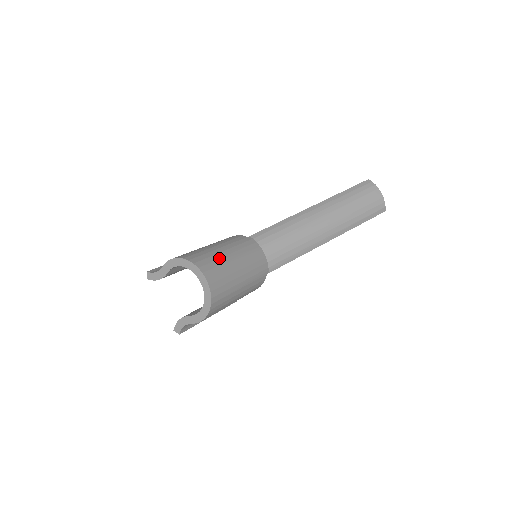
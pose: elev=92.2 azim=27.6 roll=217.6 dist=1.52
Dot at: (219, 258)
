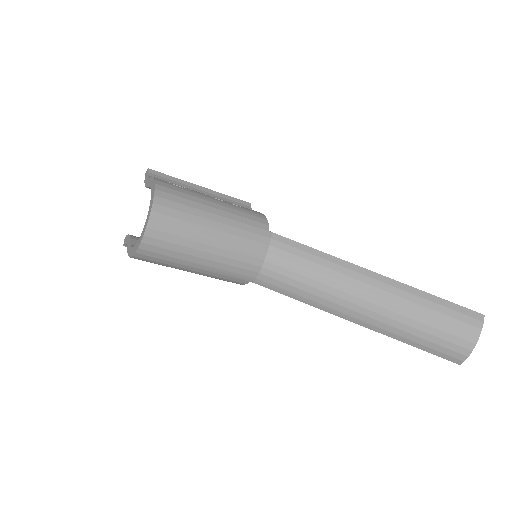
Dot at: (193, 222)
